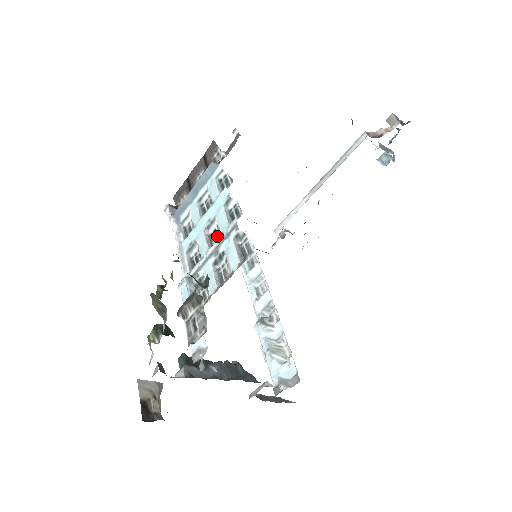
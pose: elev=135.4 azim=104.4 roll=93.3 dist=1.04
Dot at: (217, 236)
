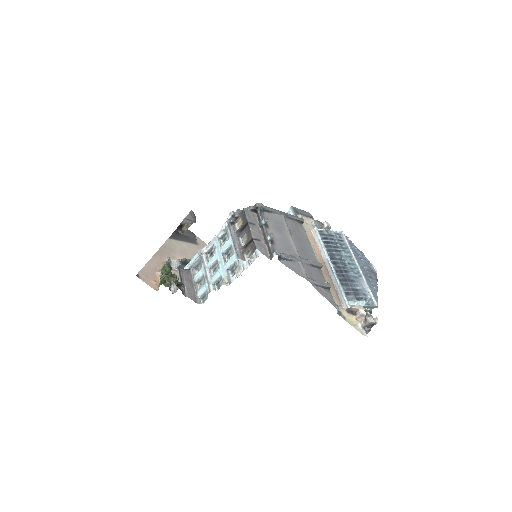
Dot at: (215, 271)
